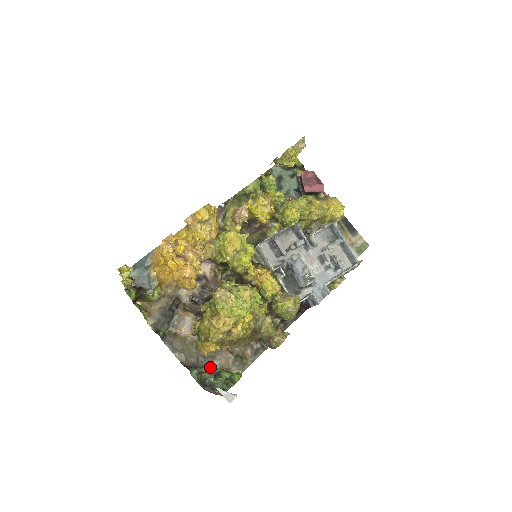
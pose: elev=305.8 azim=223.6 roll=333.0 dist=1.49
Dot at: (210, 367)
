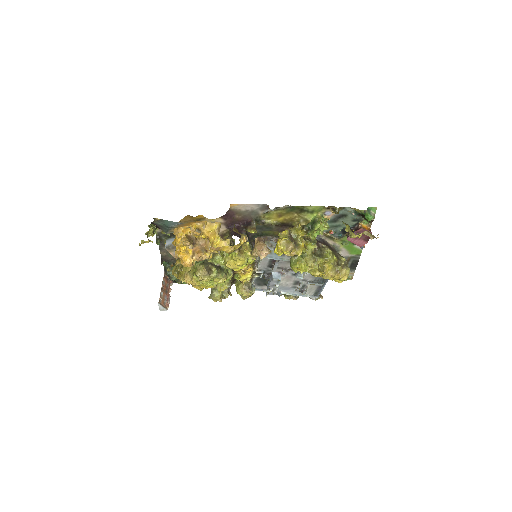
Dot at: occluded
